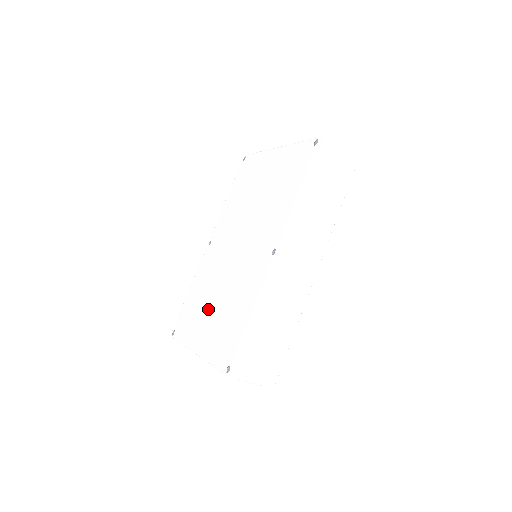
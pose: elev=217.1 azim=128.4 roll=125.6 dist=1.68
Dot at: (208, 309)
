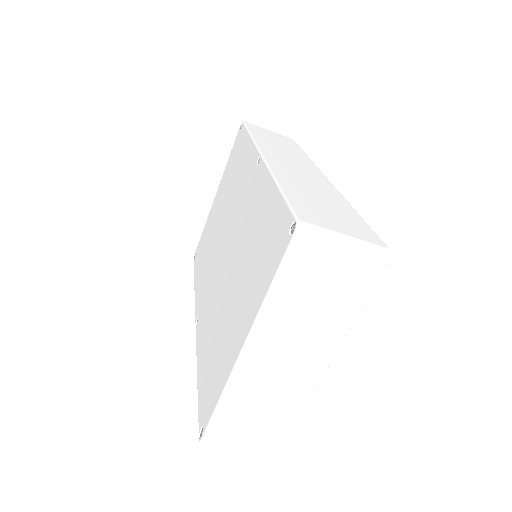
Dot at: (229, 311)
